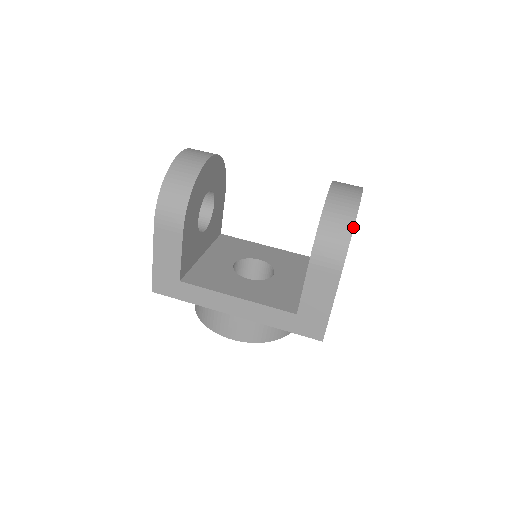
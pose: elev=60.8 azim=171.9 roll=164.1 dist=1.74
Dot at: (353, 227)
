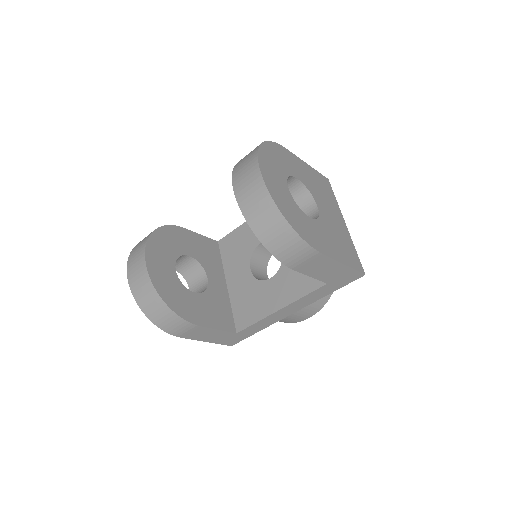
Dot at: (288, 223)
